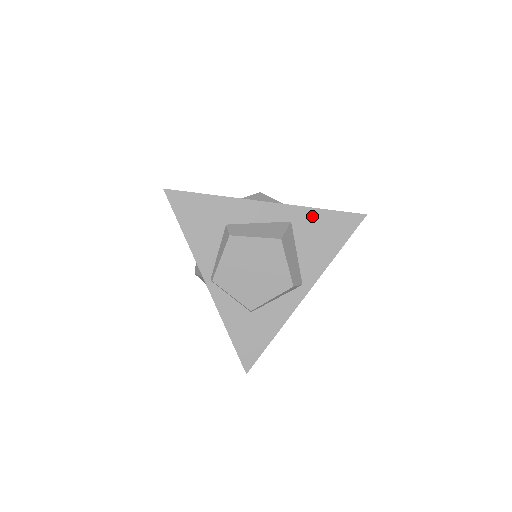
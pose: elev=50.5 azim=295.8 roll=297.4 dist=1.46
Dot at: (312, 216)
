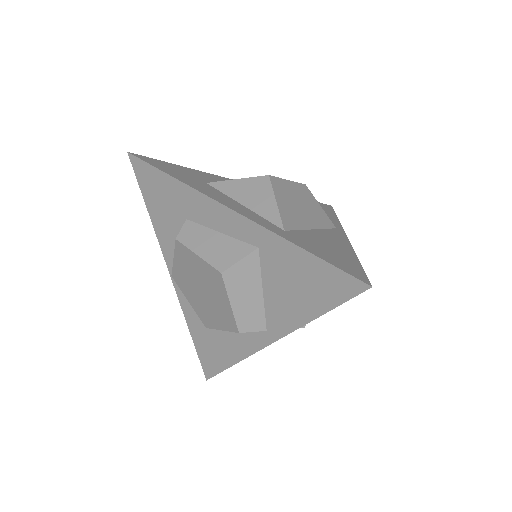
Dot at: (287, 252)
